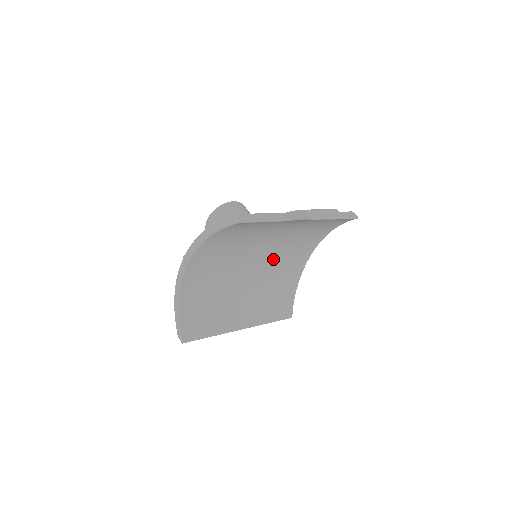
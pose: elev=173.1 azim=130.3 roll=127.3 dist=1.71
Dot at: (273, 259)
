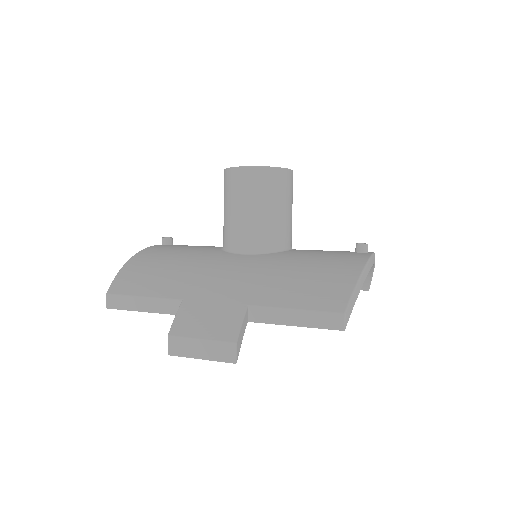
Dot at: occluded
